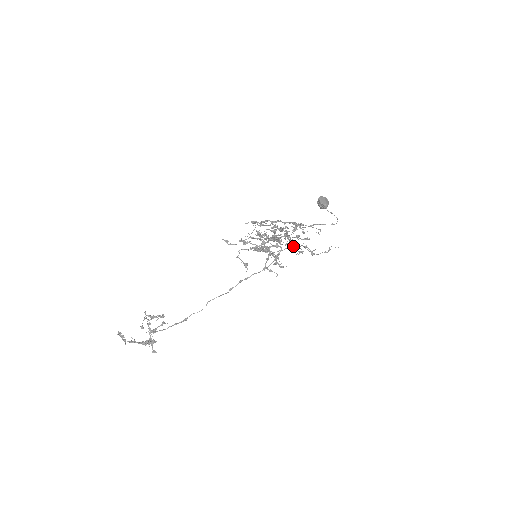
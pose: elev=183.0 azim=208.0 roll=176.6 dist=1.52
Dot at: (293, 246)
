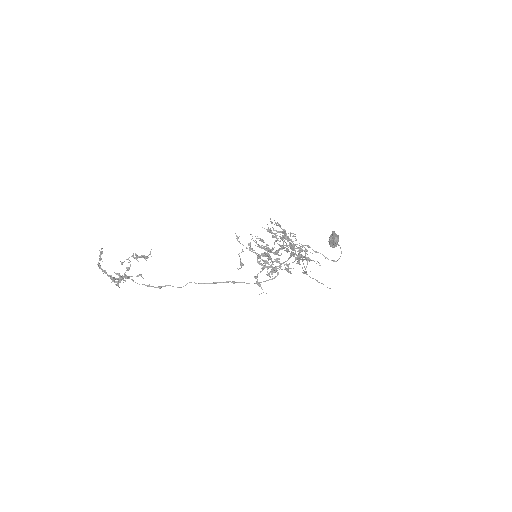
Dot at: occluded
